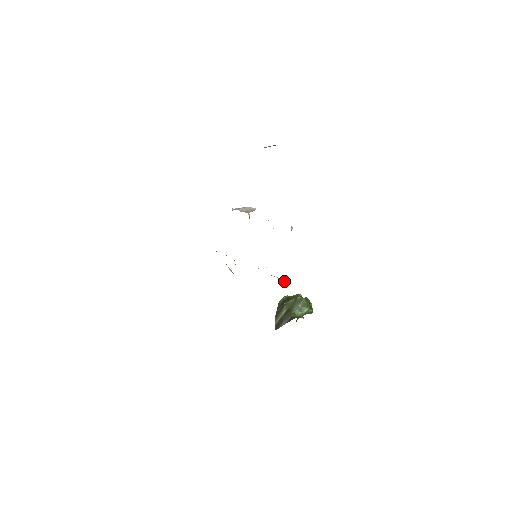
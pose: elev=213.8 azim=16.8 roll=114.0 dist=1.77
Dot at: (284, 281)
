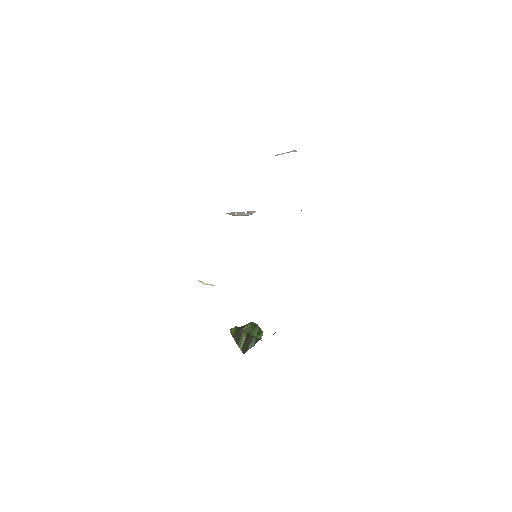
Dot at: occluded
